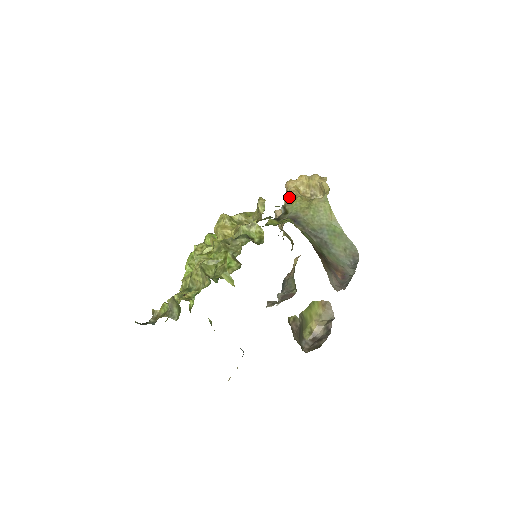
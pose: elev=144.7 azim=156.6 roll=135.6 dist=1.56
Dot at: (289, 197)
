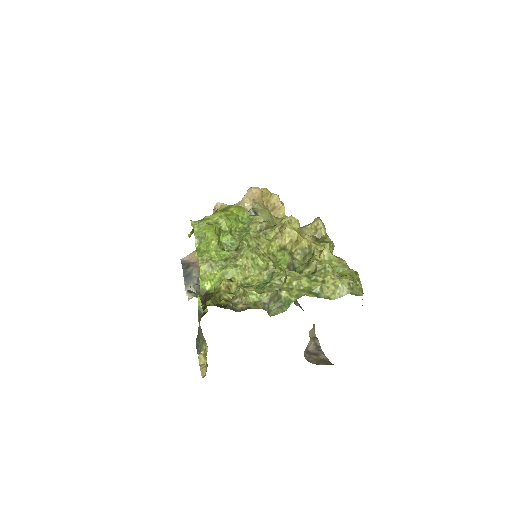
Dot at: (260, 205)
